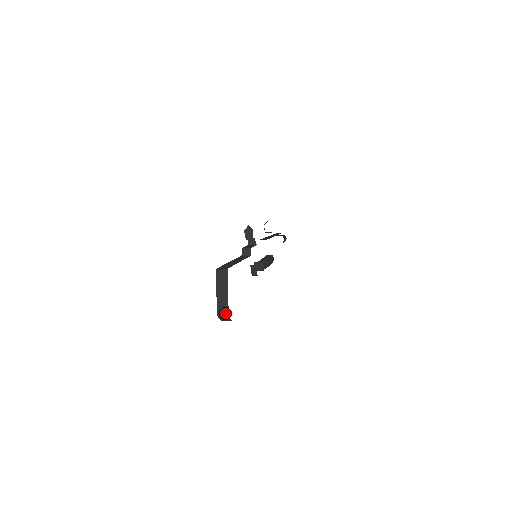
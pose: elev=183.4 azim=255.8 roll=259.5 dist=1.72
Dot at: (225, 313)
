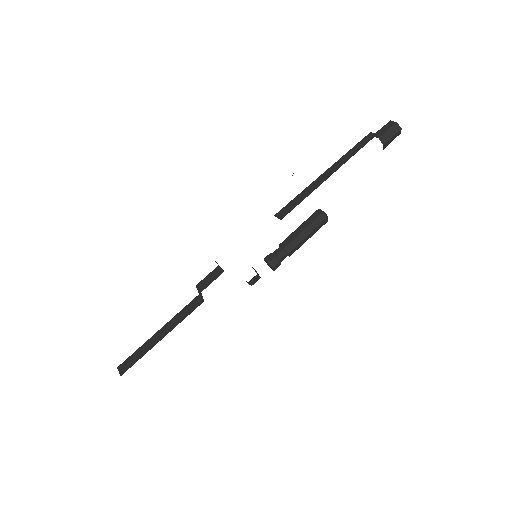
Dot at: occluded
